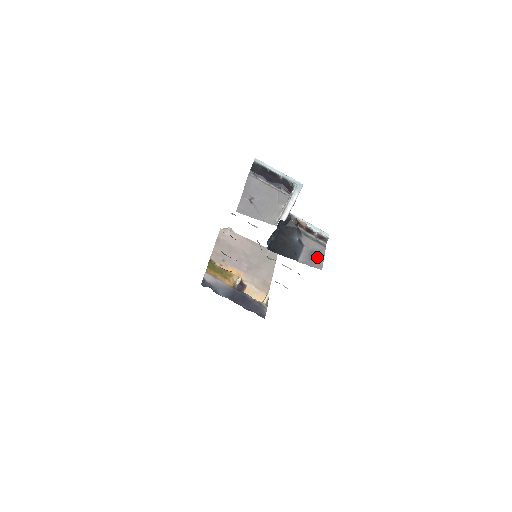
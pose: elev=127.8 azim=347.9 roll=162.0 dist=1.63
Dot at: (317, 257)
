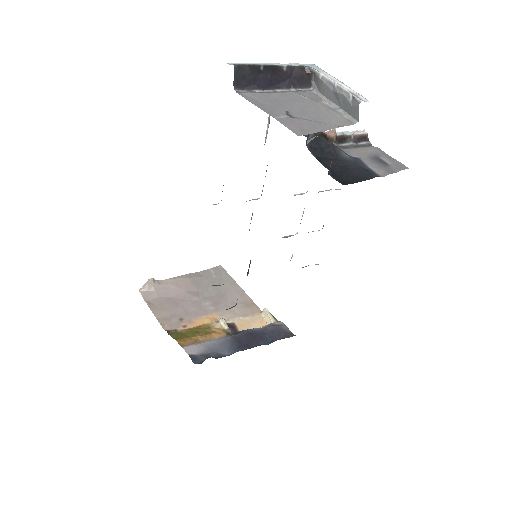
Dot at: (386, 160)
